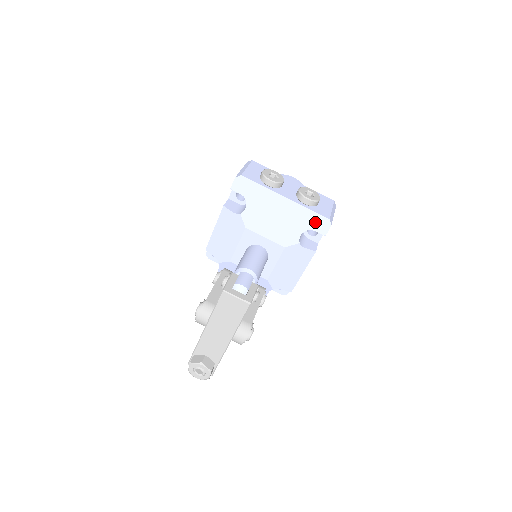
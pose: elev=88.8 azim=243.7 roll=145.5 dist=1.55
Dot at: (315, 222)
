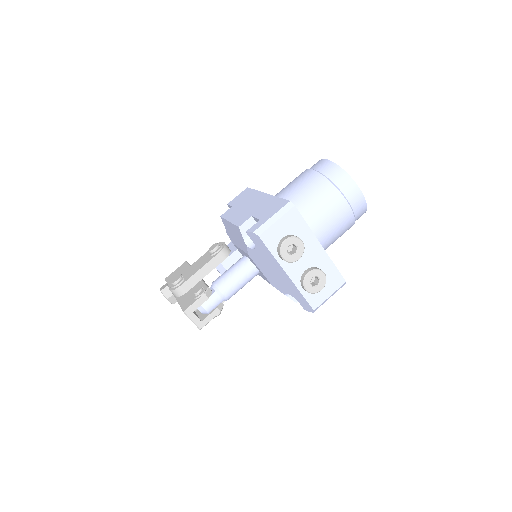
Dot at: (302, 301)
